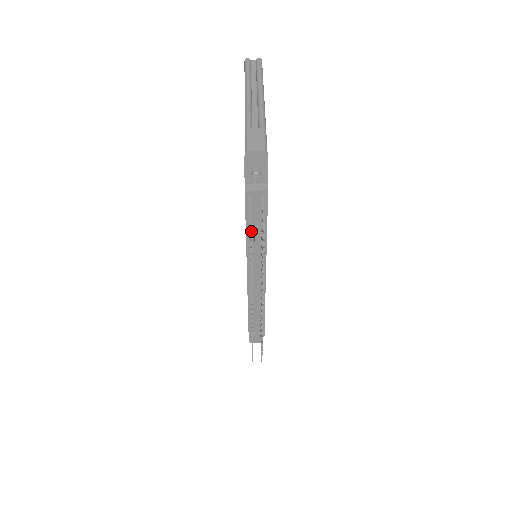
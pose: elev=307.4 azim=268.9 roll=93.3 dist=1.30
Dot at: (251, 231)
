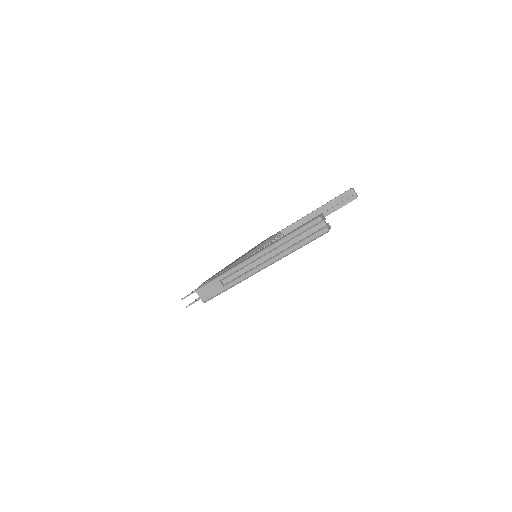
Dot at: occluded
